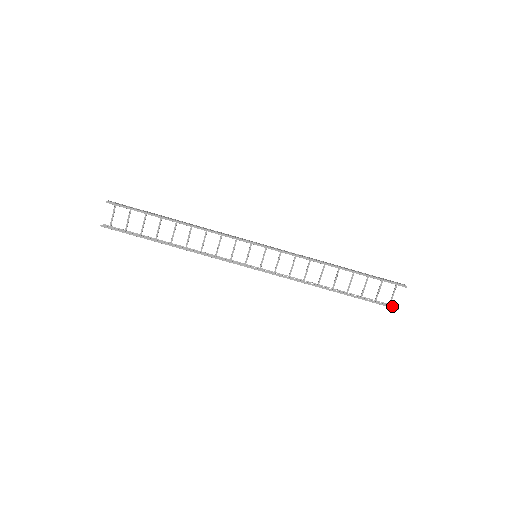
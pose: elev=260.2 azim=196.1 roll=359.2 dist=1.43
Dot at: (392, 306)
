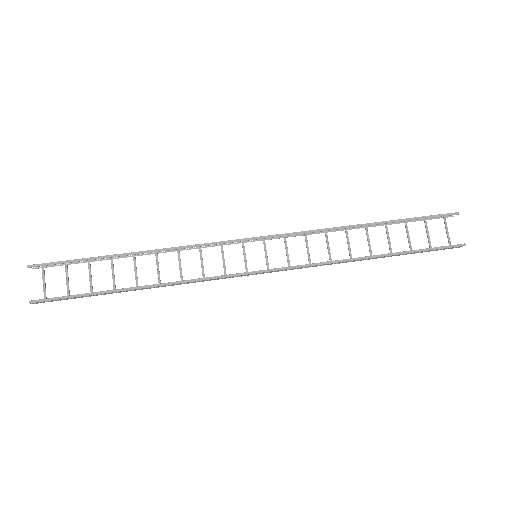
Dot at: occluded
